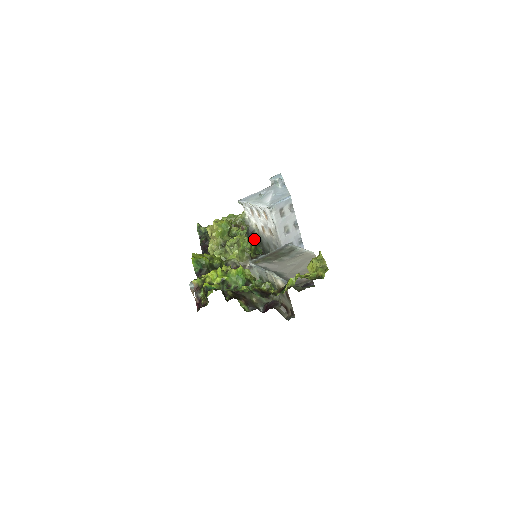
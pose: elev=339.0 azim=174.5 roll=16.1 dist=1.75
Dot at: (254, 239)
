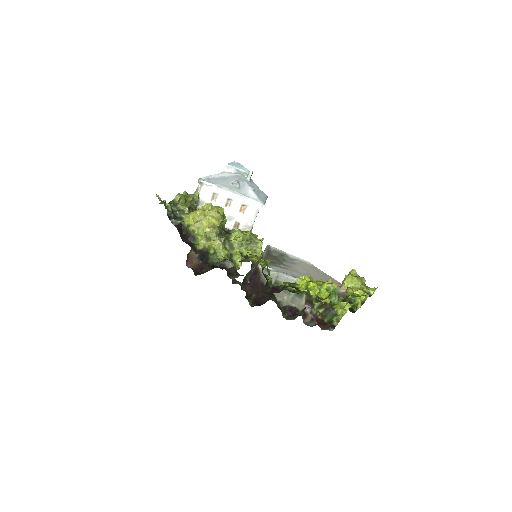
Dot at: occluded
